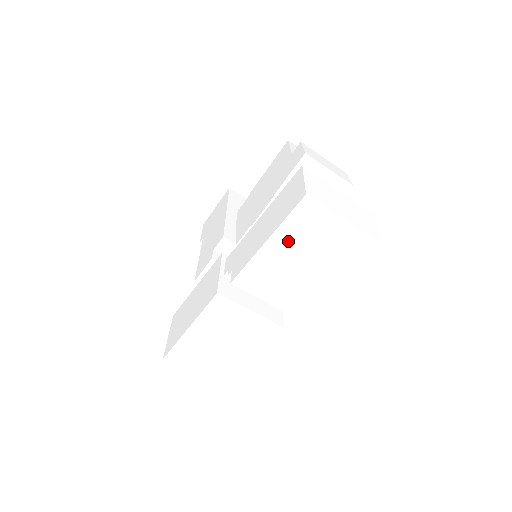
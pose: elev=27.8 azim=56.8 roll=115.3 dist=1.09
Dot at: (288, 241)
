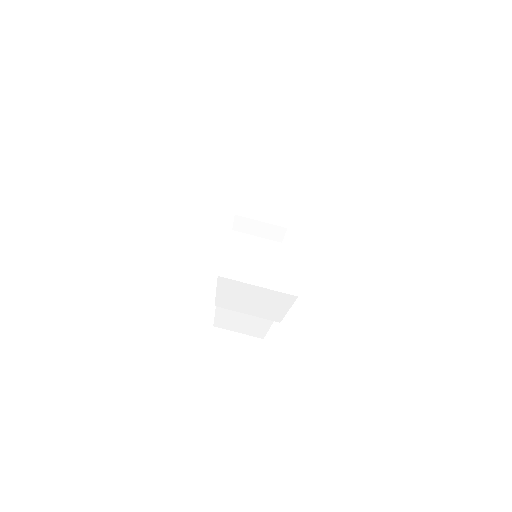
Dot at: (230, 292)
